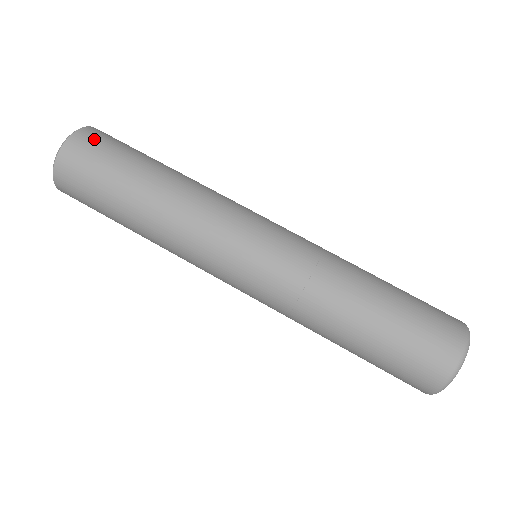
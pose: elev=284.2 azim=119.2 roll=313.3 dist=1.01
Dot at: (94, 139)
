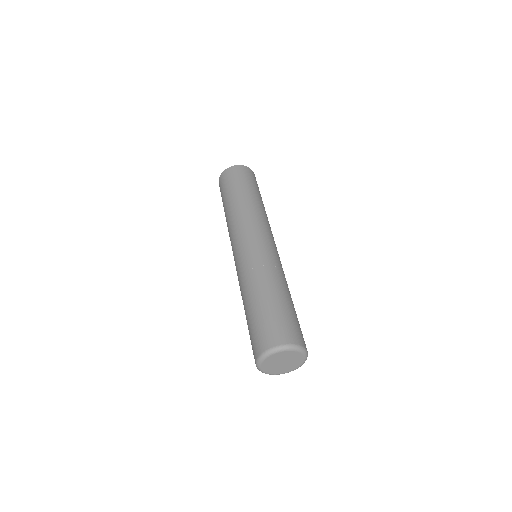
Dot at: occluded
